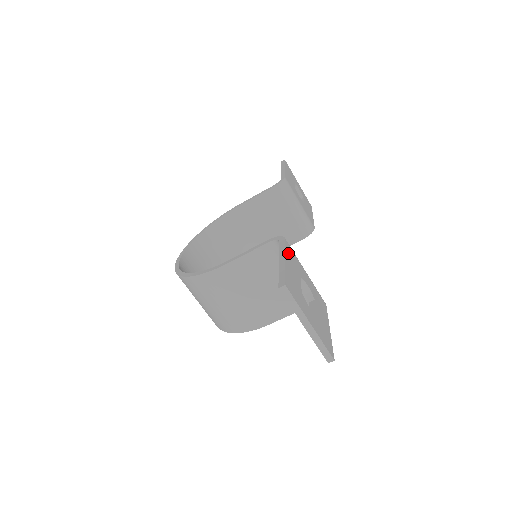
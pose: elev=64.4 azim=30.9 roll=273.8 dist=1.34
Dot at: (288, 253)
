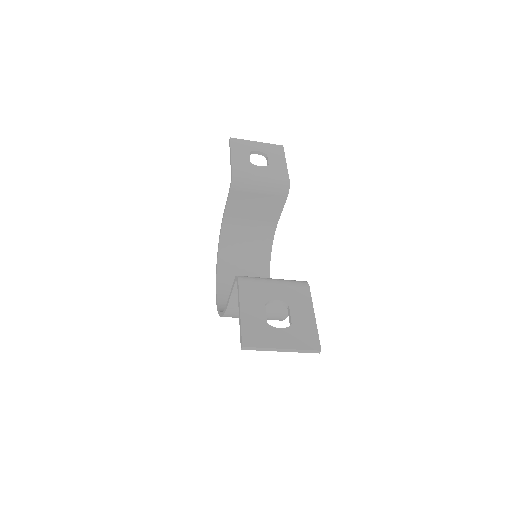
Dot at: (244, 296)
